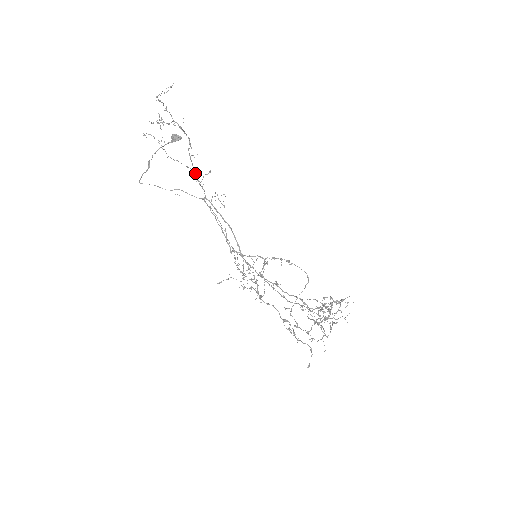
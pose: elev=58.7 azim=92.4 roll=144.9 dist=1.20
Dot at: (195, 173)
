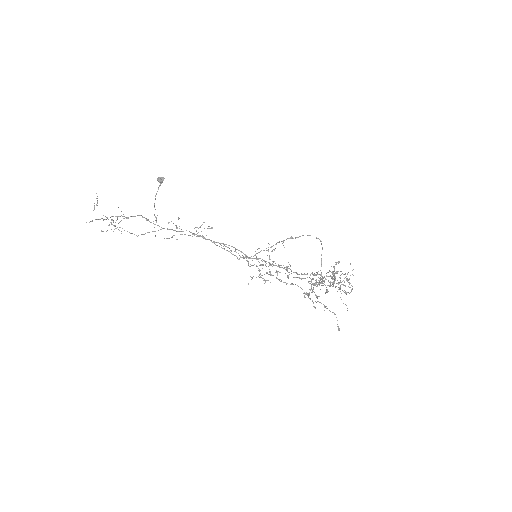
Dot at: (167, 229)
